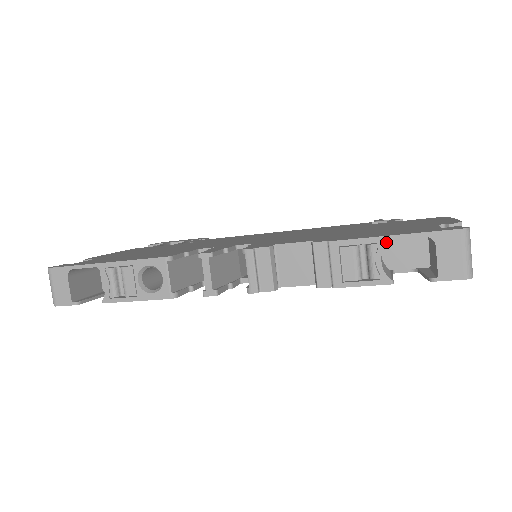
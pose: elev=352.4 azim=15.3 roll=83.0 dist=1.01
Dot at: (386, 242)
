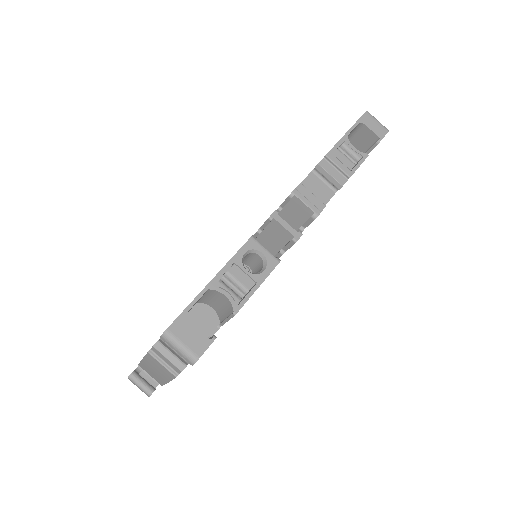
Dot at: occluded
